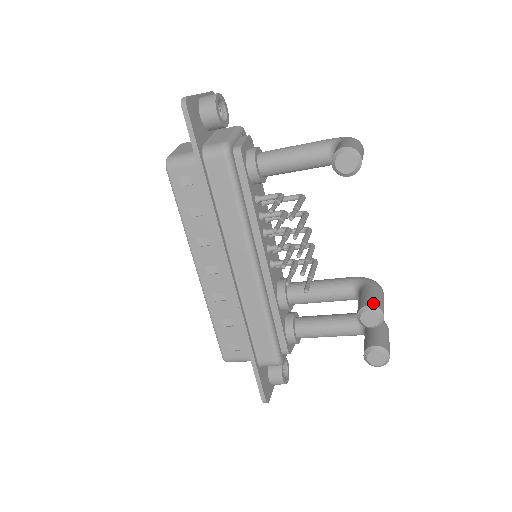
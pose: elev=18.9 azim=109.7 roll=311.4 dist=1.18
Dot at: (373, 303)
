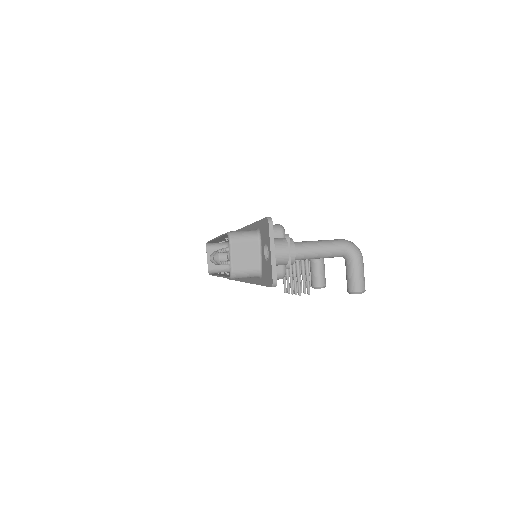
Dot at: (323, 284)
